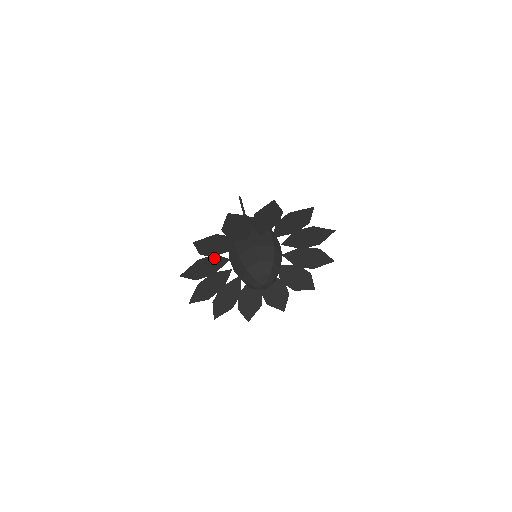
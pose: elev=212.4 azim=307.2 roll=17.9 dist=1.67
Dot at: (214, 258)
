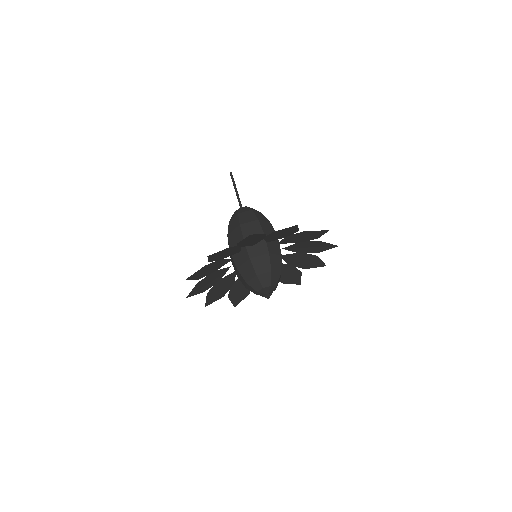
Dot at: (213, 274)
